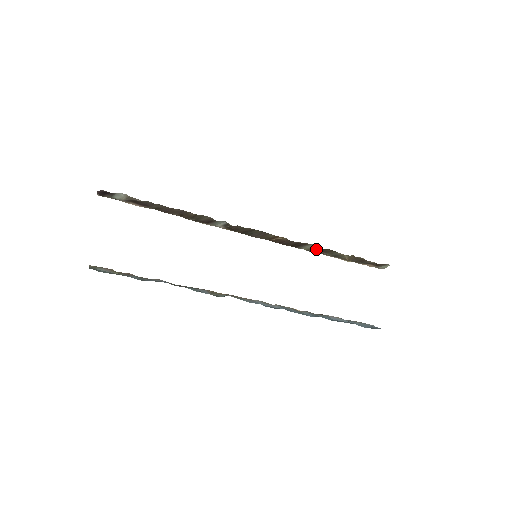
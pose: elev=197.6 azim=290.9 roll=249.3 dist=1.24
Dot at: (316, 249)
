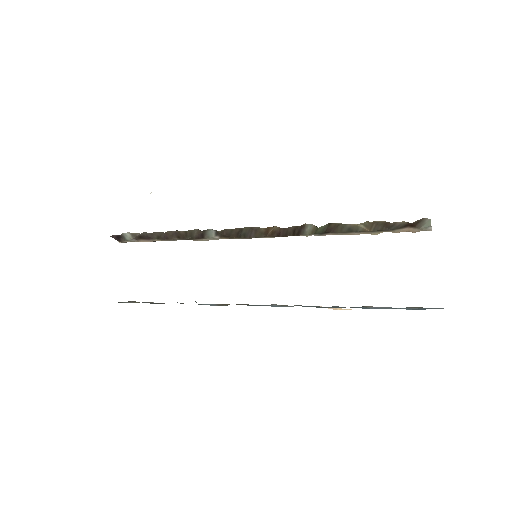
Dot at: (319, 229)
